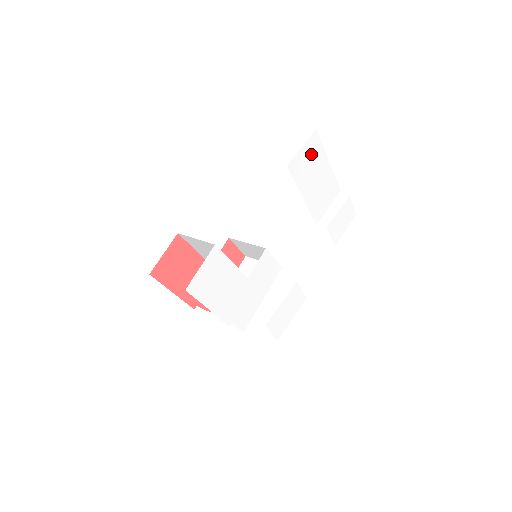
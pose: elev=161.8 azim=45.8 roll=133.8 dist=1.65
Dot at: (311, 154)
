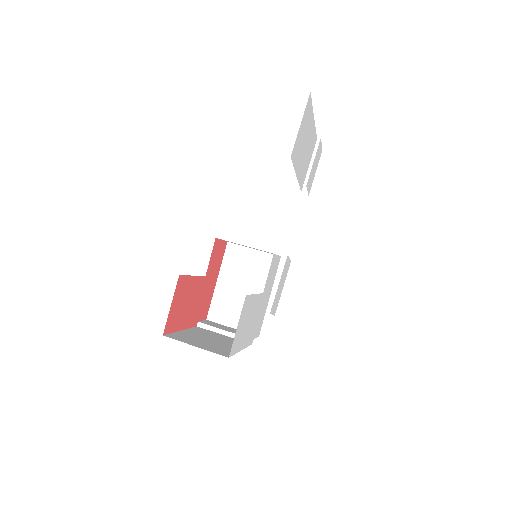
Dot at: (305, 124)
